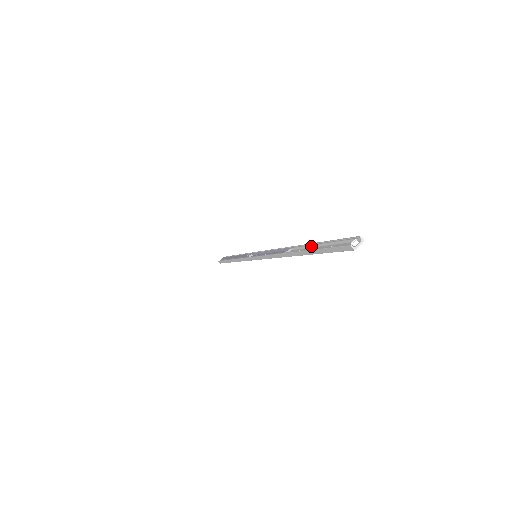
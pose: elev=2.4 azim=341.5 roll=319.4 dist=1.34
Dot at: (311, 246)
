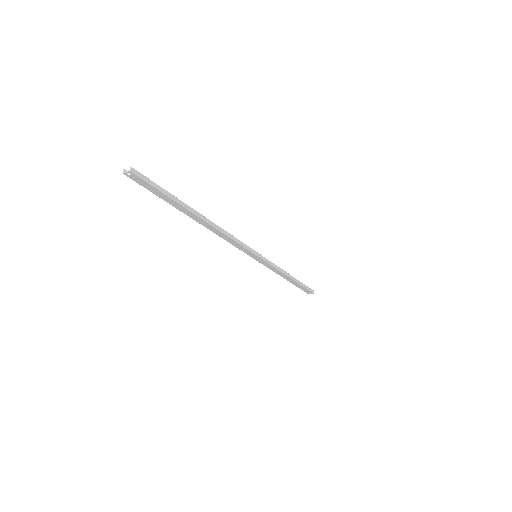
Dot at: (187, 207)
